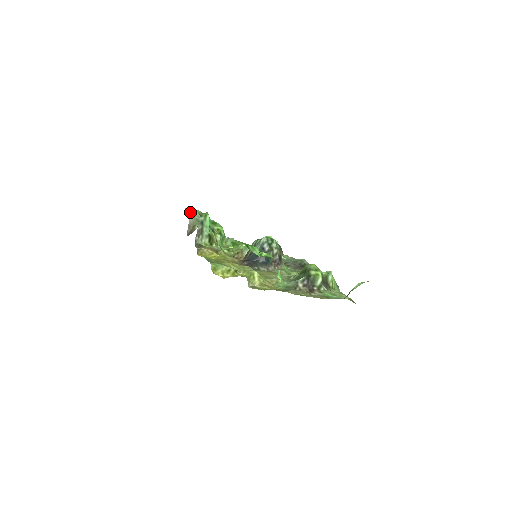
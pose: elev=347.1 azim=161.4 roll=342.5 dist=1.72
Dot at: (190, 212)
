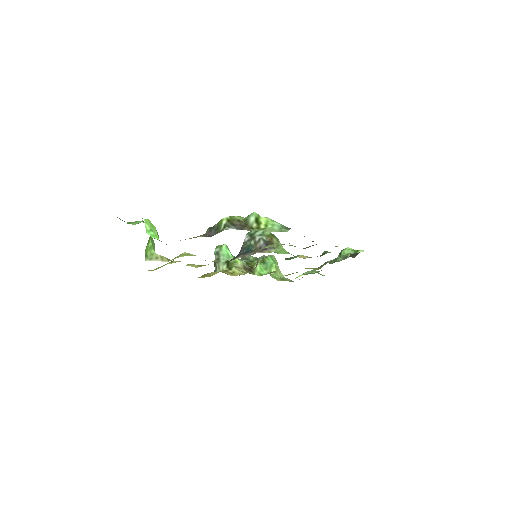
Dot at: occluded
